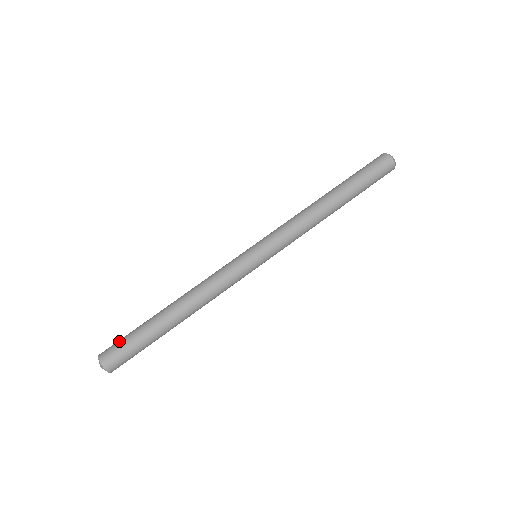
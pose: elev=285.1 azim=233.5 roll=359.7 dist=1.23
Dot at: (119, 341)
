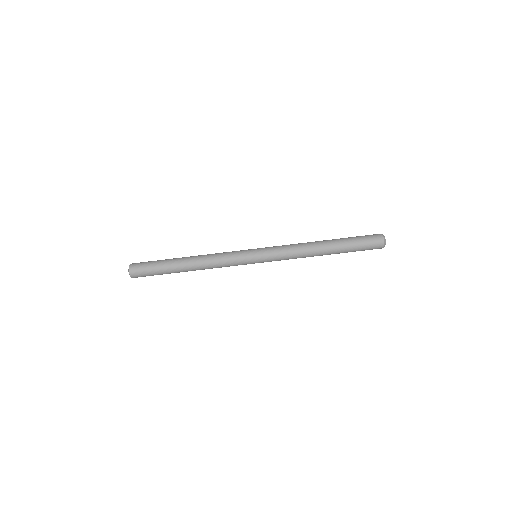
Dot at: (145, 266)
